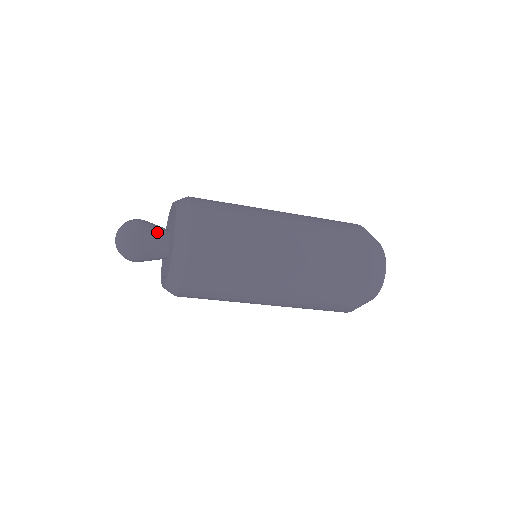
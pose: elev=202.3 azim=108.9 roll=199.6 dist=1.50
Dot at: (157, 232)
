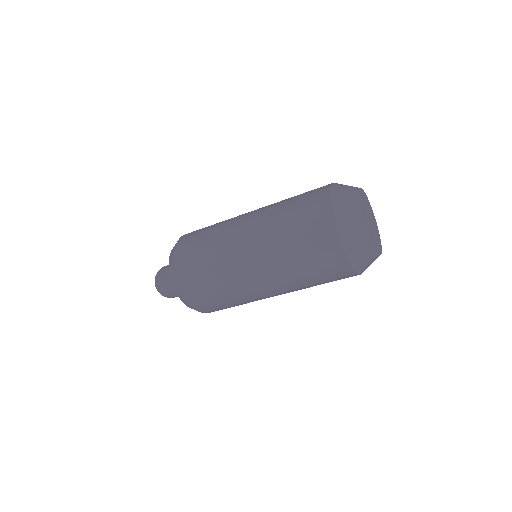
Dot at: occluded
